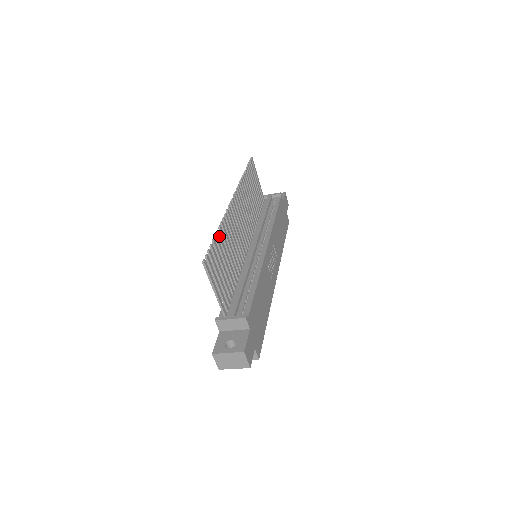
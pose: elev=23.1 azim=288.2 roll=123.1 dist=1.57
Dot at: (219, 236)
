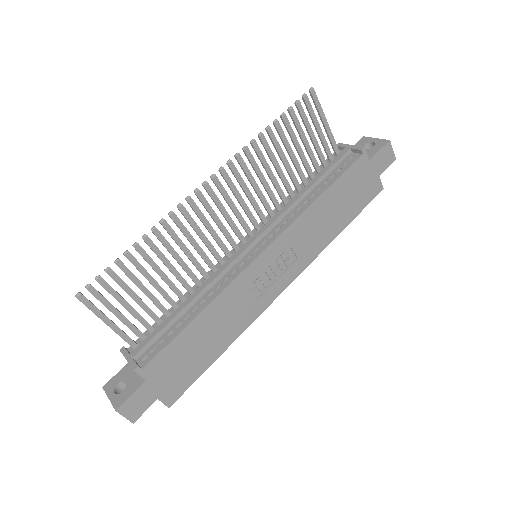
Dot at: (137, 251)
